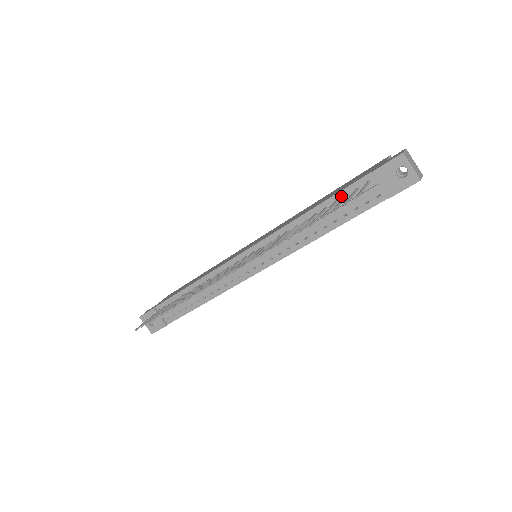
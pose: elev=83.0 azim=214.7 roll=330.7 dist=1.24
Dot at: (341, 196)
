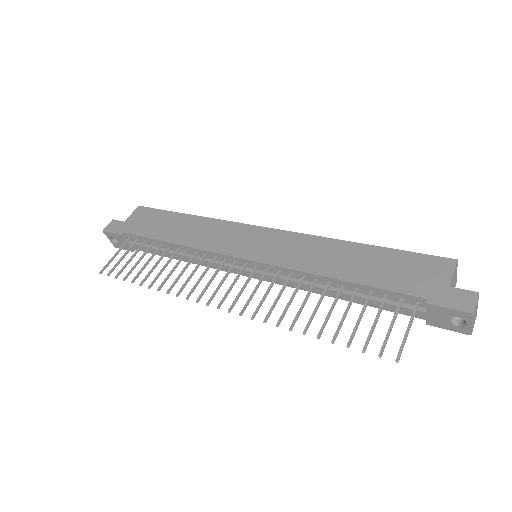
Dot at: (380, 292)
